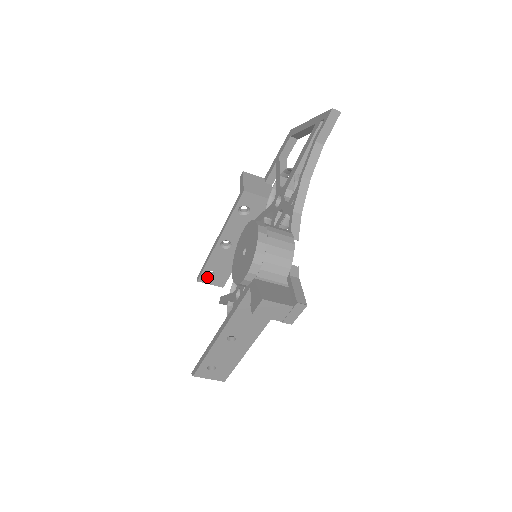
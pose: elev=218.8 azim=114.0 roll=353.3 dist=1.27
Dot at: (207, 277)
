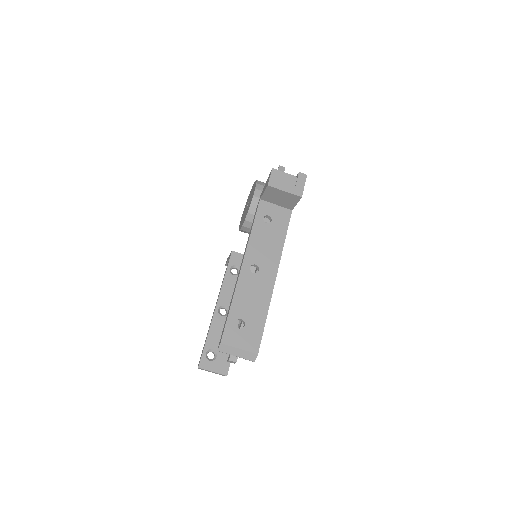
Dot at: (208, 360)
